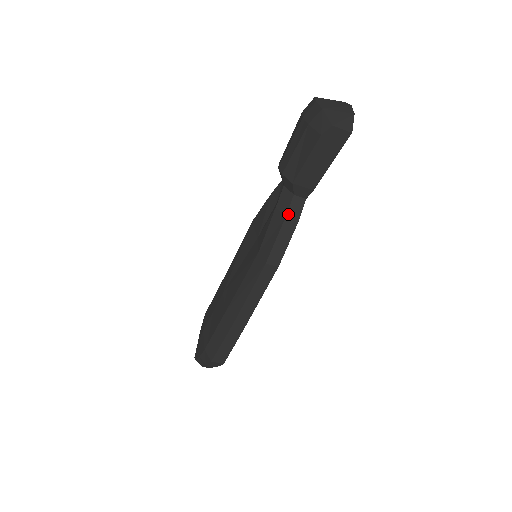
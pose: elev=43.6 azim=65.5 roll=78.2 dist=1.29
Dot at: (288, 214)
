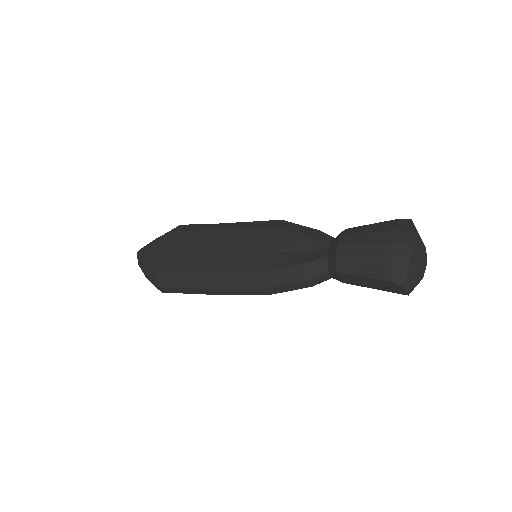
Dot at: (311, 279)
